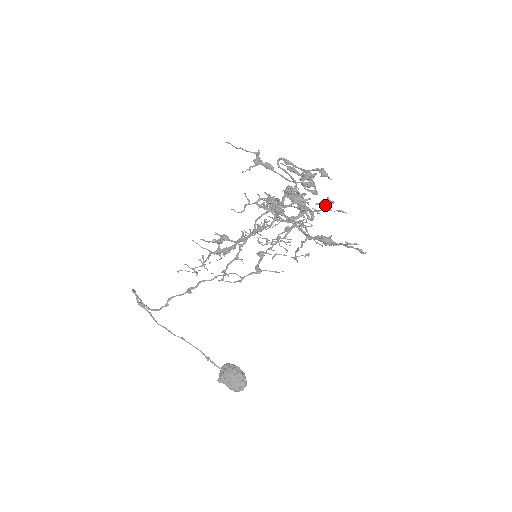
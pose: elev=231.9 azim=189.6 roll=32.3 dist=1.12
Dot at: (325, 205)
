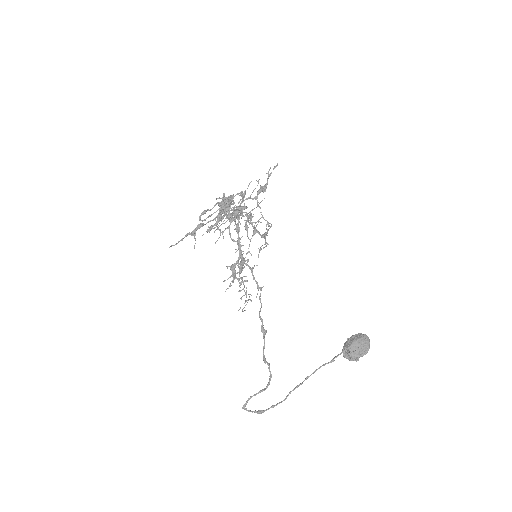
Dot at: (241, 195)
